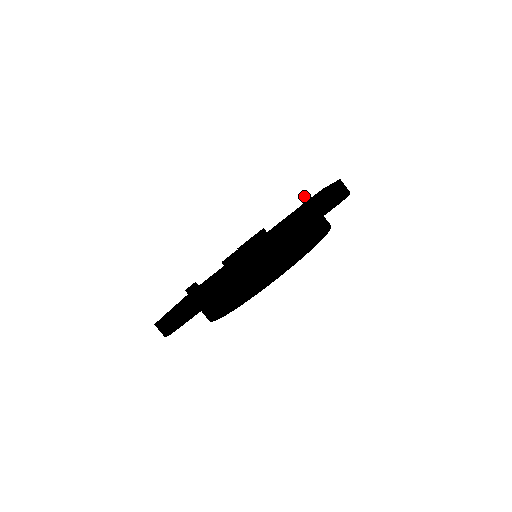
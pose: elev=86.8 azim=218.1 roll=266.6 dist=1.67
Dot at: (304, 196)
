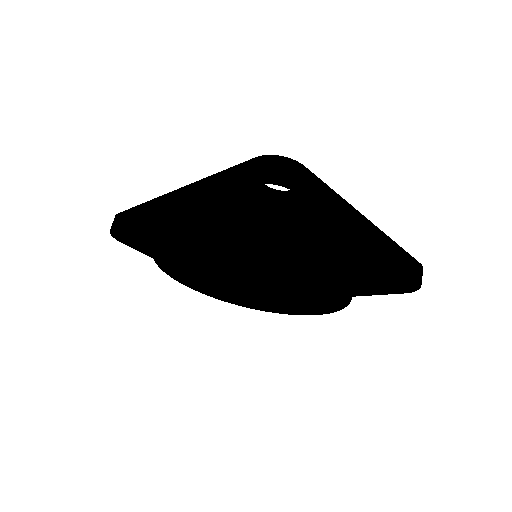
Dot at: occluded
